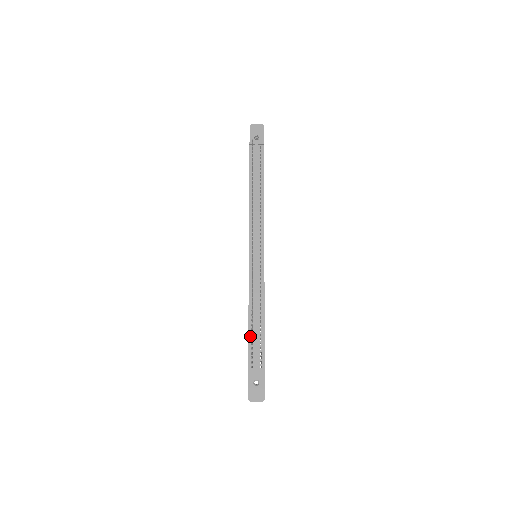
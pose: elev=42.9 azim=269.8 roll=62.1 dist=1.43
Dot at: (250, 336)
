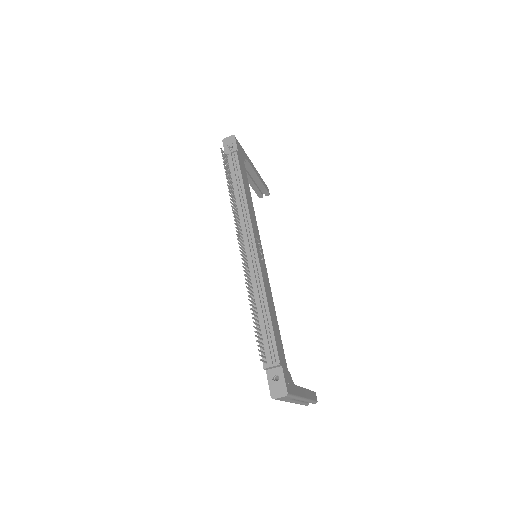
Dot at: (259, 332)
